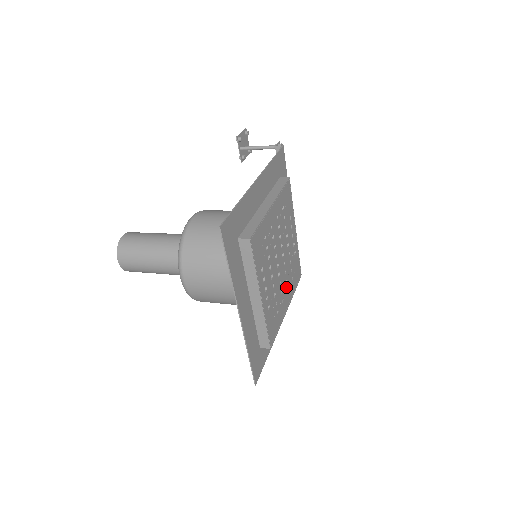
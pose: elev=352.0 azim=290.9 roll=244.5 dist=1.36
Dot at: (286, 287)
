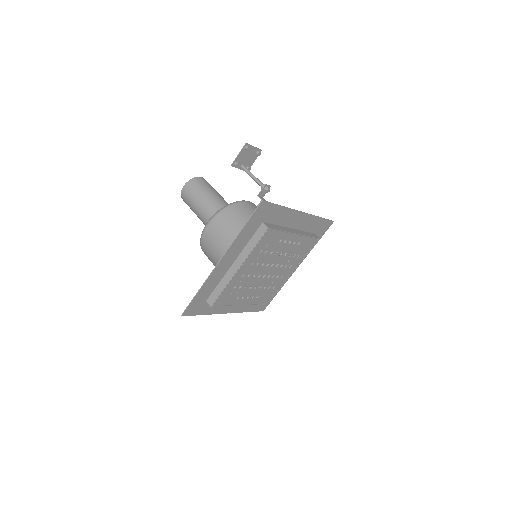
Dot at: (286, 268)
